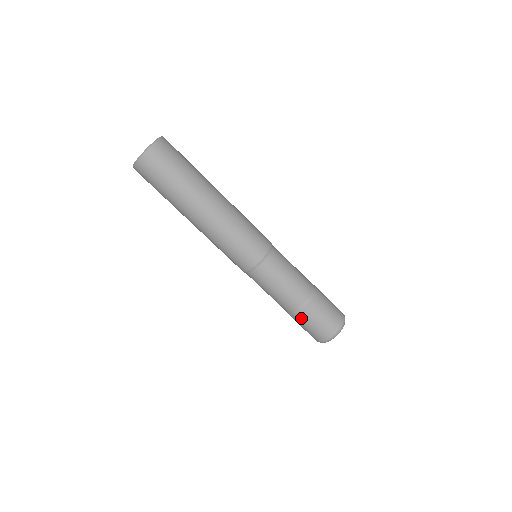
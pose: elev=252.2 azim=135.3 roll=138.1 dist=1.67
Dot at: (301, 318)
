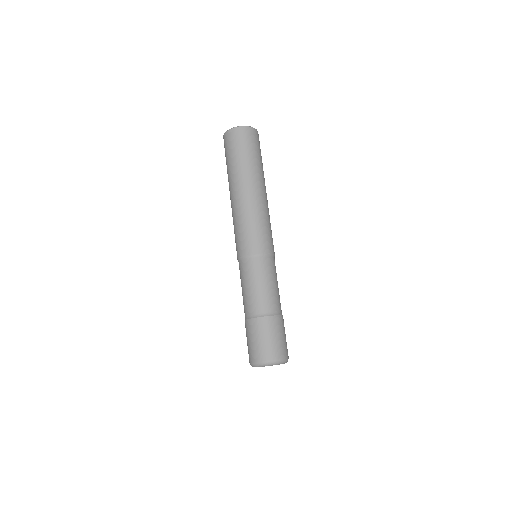
Dot at: (265, 324)
